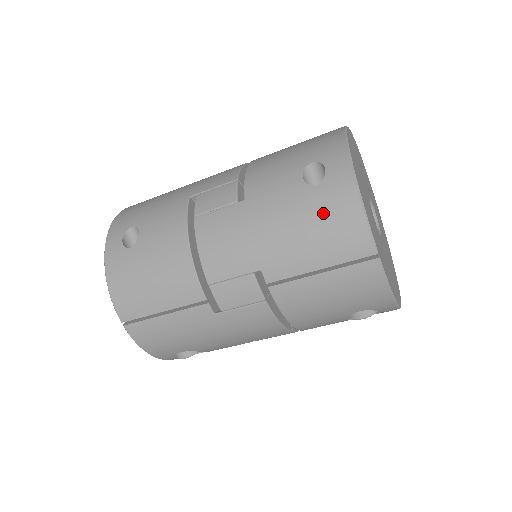
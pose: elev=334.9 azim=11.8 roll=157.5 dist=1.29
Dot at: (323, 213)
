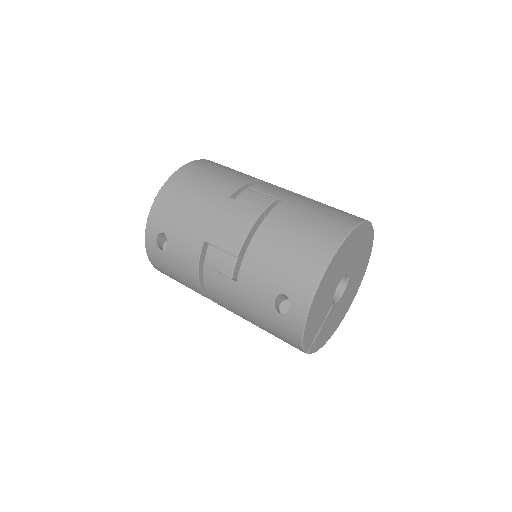
Dot at: (279, 328)
